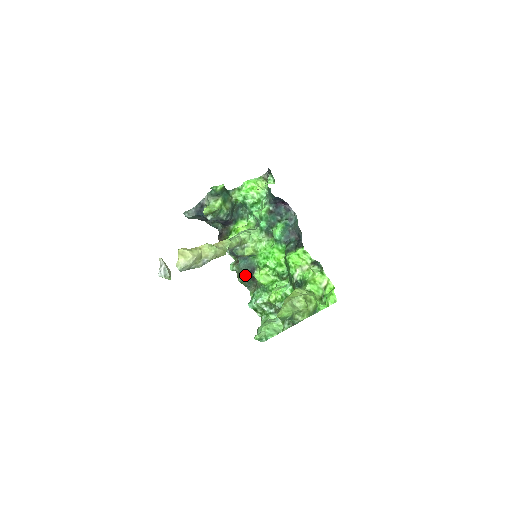
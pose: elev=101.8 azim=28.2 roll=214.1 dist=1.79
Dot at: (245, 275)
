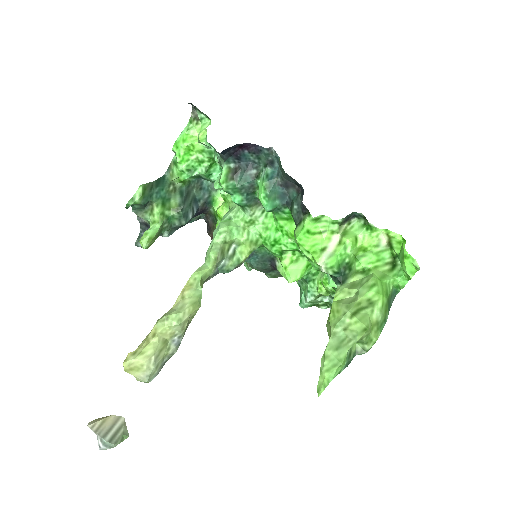
Dot at: (269, 270)
